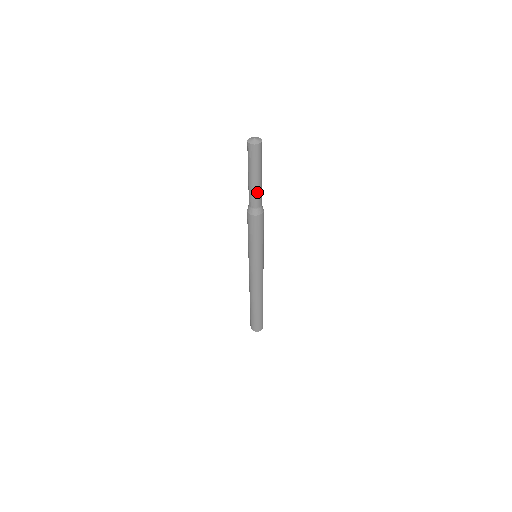
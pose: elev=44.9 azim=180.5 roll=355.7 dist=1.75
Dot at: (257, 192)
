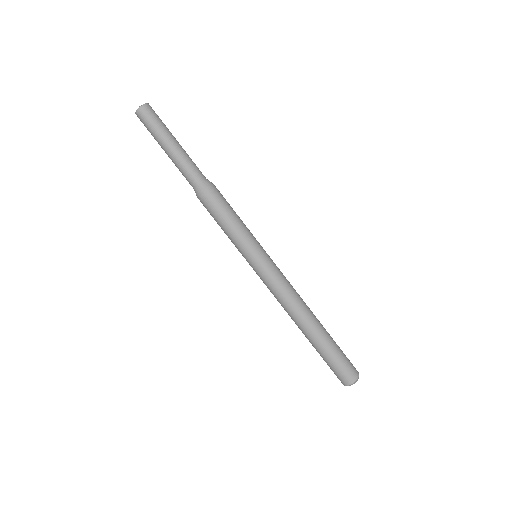
Dot at: (181, 164)
